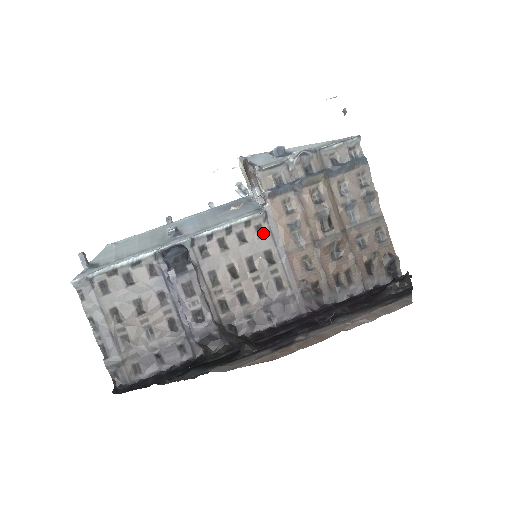
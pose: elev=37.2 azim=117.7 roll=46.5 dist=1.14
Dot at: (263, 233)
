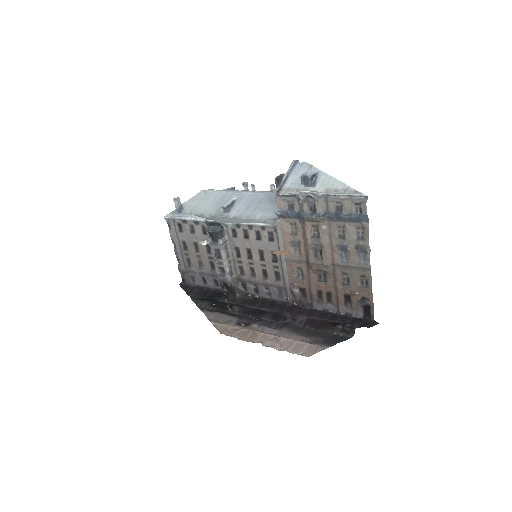
Dot at: (273, 239)
